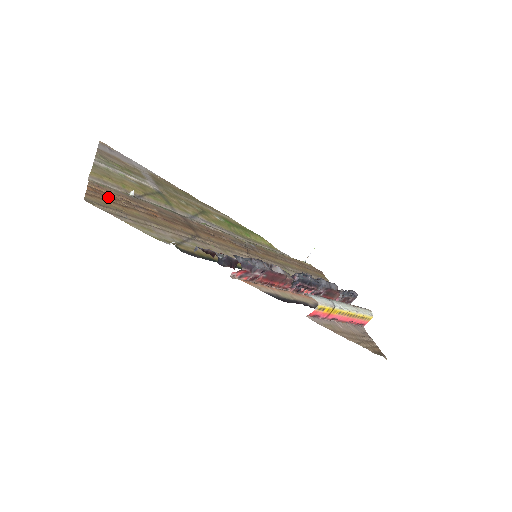
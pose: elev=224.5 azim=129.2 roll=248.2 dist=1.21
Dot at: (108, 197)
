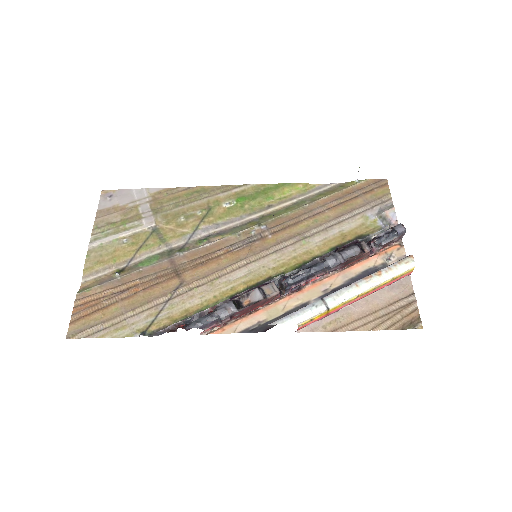
Dot at: (90, 308)
